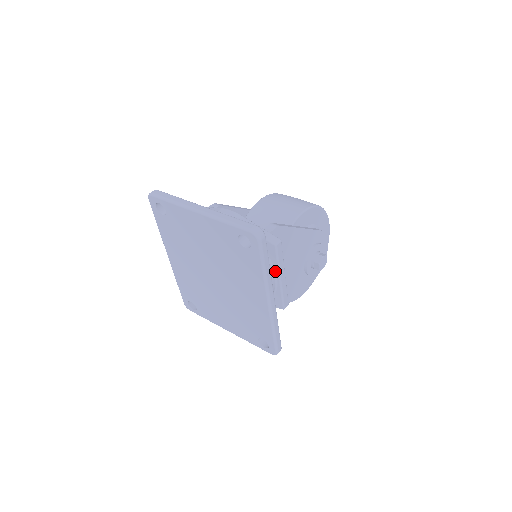
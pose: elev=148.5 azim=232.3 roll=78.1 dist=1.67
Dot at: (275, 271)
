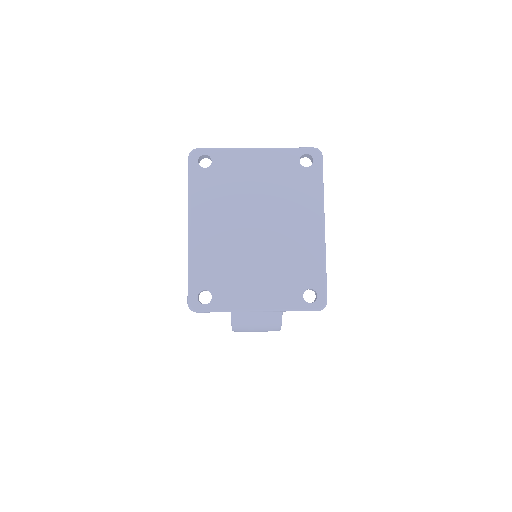
Dot at: occluded
